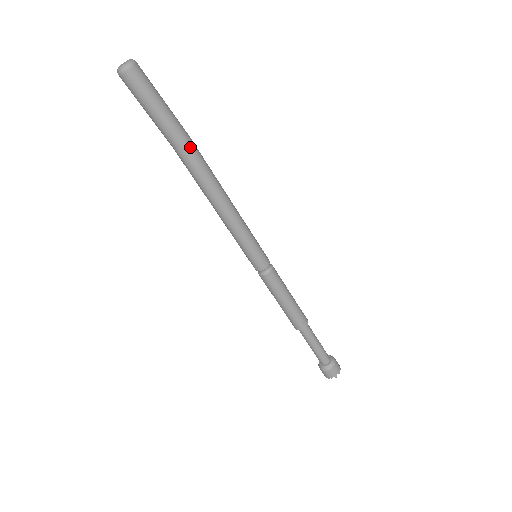
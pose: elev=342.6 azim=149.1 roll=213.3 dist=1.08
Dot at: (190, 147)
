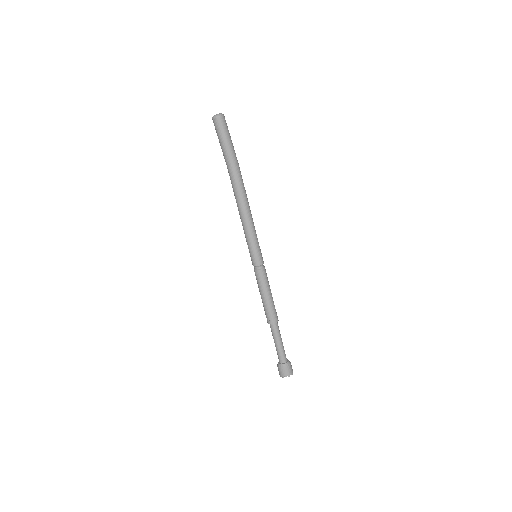
Dot at: (238, 169)
